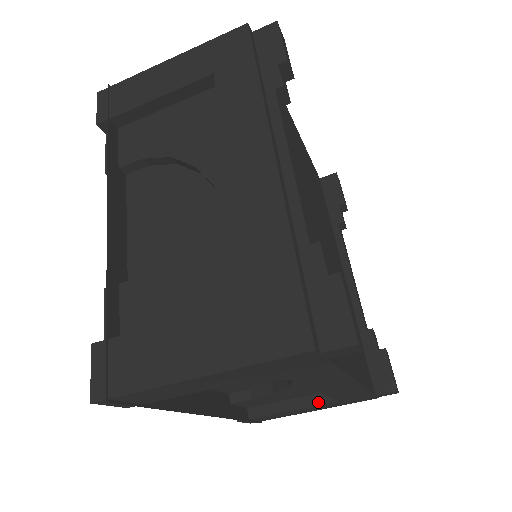
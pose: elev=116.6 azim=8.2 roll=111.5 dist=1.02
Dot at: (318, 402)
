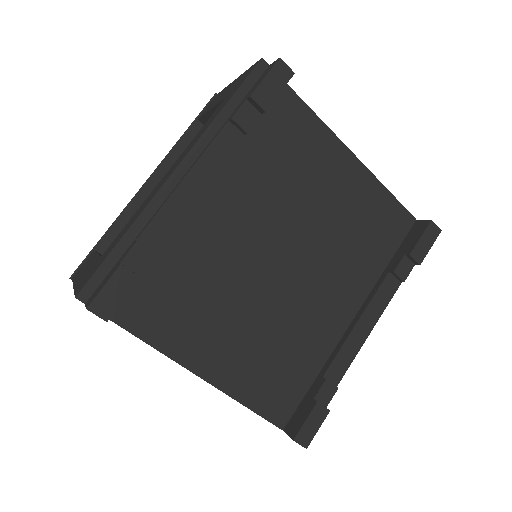
Dot at: occluded
